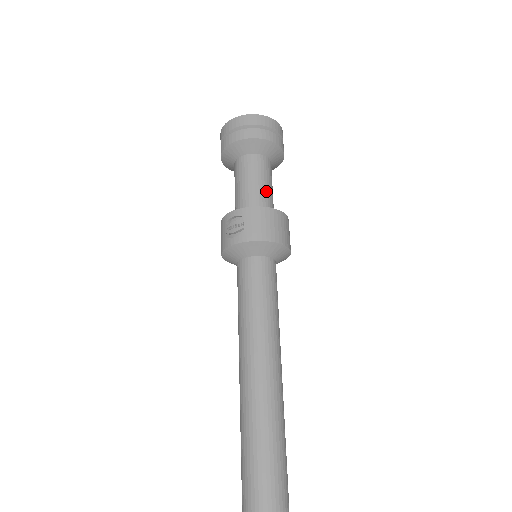
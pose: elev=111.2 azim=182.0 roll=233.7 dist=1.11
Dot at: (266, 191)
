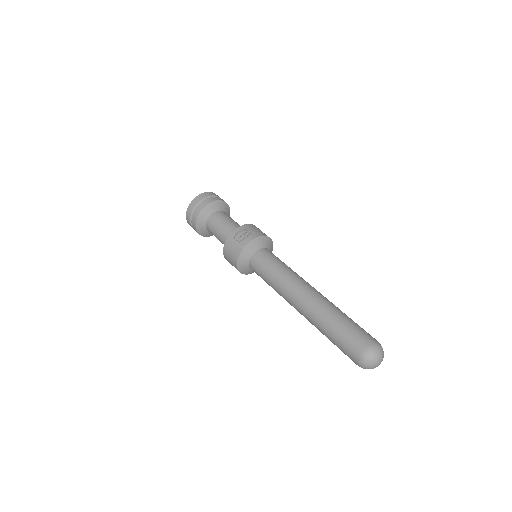
Dot at: (239, 225)
